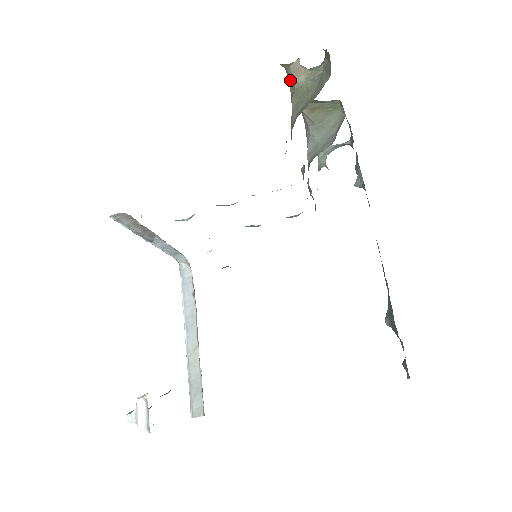
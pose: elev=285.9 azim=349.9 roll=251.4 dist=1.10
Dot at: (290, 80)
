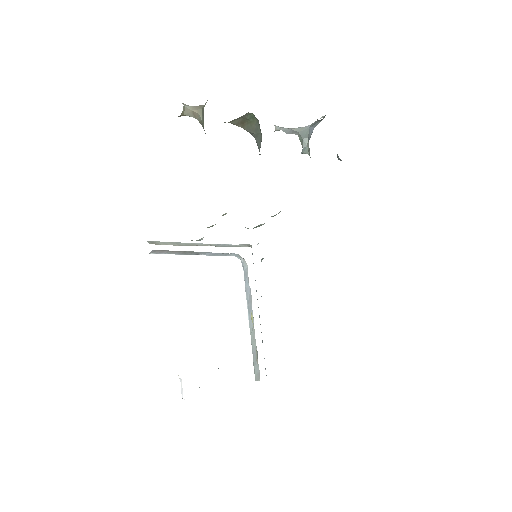
Dot at: occluded
